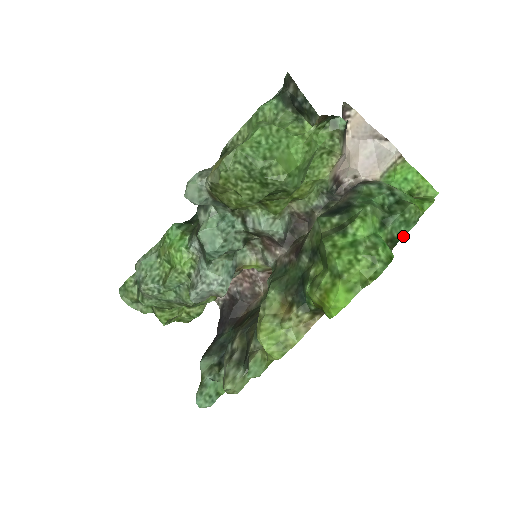
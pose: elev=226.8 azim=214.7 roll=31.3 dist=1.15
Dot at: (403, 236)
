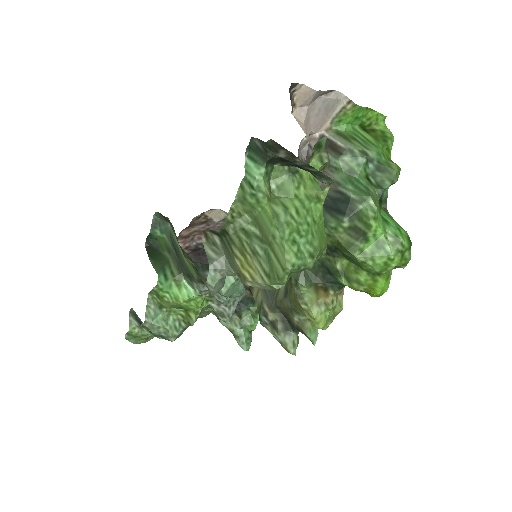
Dot at: occluded
